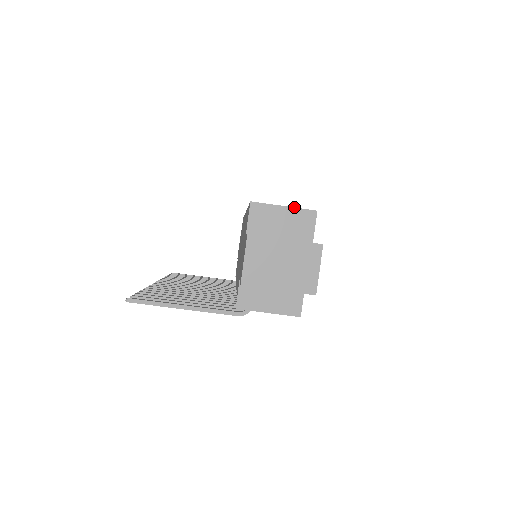
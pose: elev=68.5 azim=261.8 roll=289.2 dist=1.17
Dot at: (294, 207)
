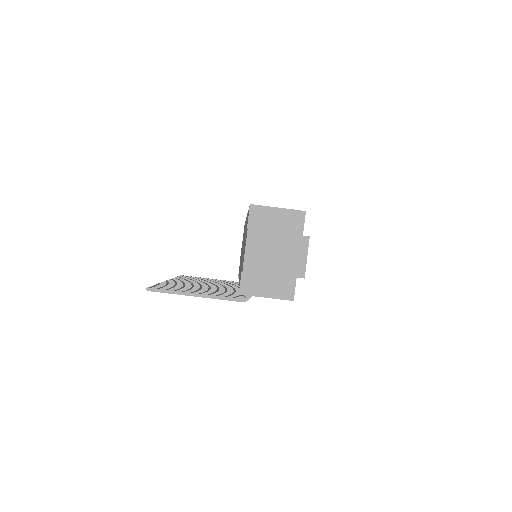
Dot at: occluded
